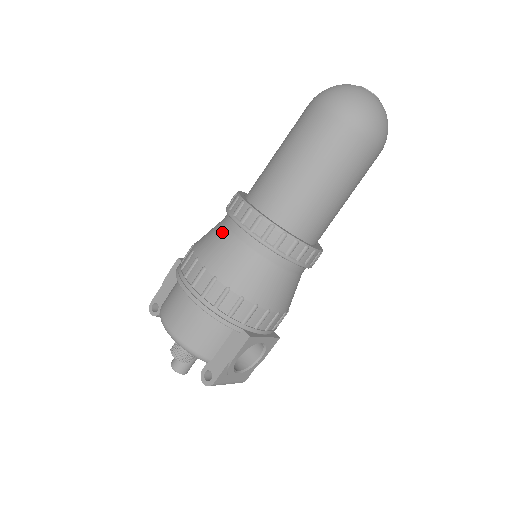
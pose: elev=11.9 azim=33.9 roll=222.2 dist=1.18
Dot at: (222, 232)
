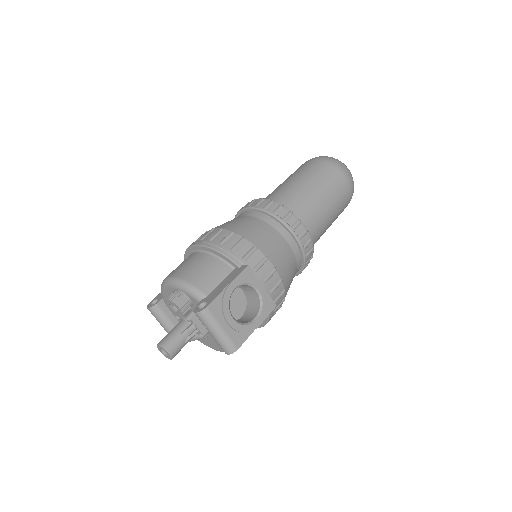
Dot at: occluded
